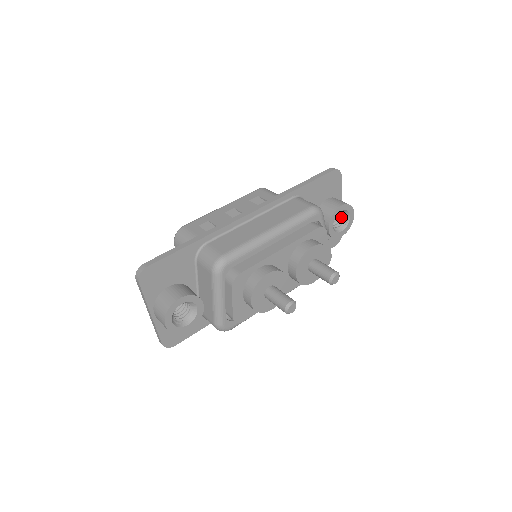
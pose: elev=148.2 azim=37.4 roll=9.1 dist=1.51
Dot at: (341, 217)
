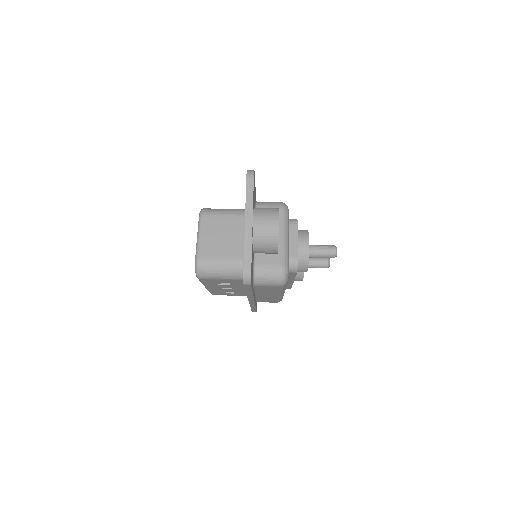
Dot at: occluded
